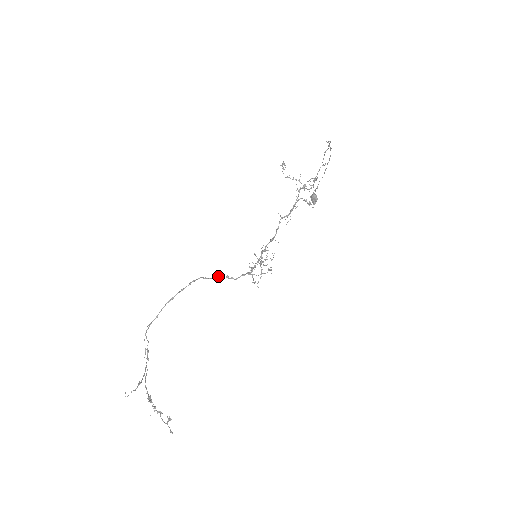
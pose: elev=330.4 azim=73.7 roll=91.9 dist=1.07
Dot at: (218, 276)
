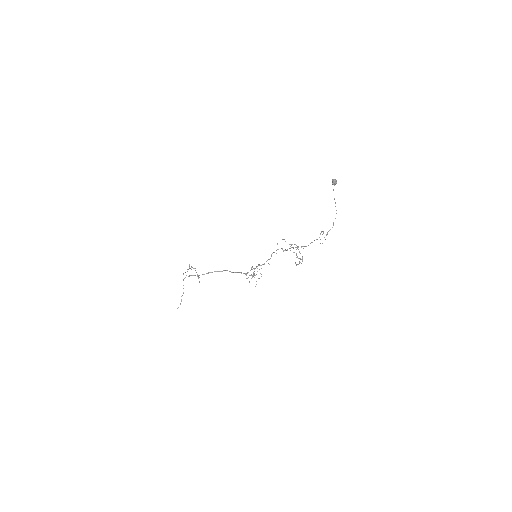
Dot at: occluded
